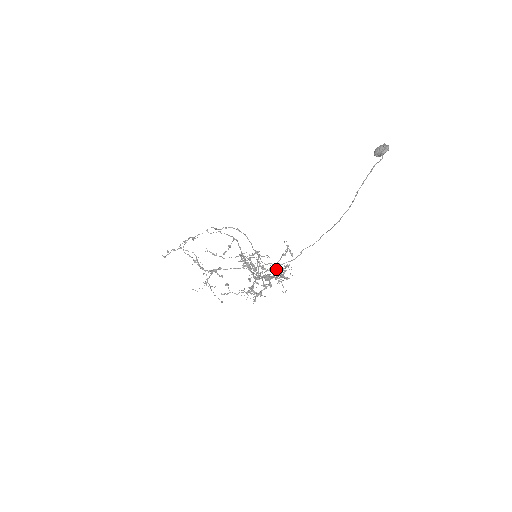
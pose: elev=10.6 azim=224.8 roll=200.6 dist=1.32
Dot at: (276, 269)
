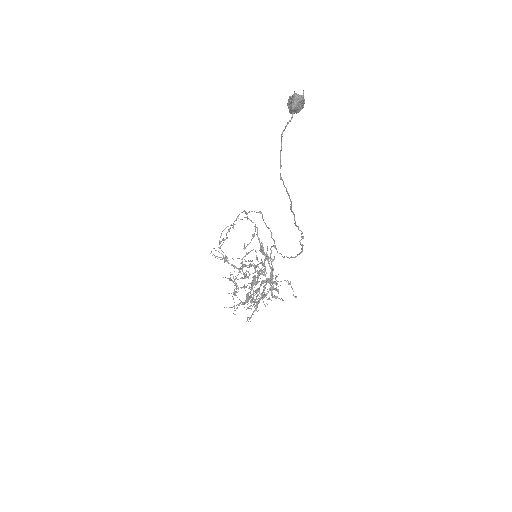
Dot at: occluded
